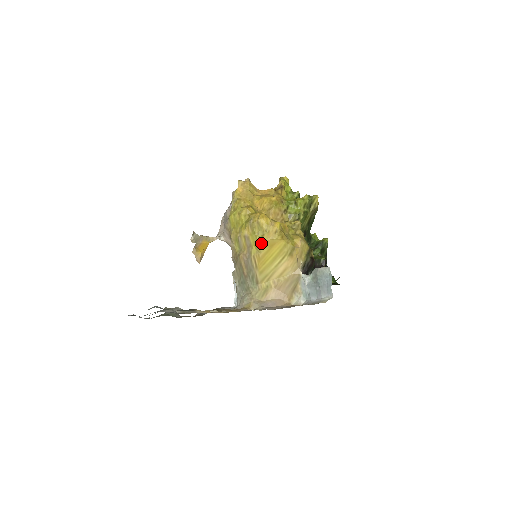
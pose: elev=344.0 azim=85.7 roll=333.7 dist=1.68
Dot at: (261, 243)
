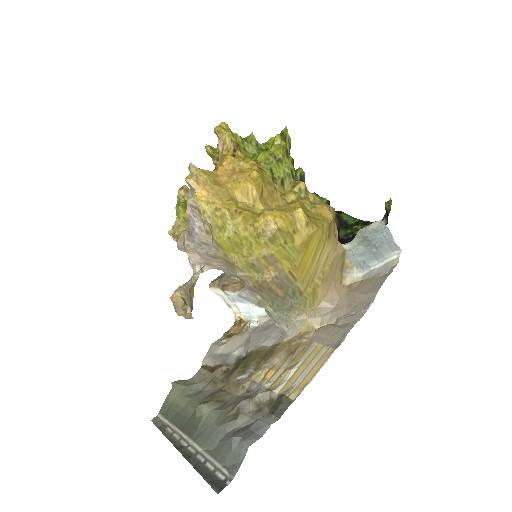
Dot at: (294, 251)
